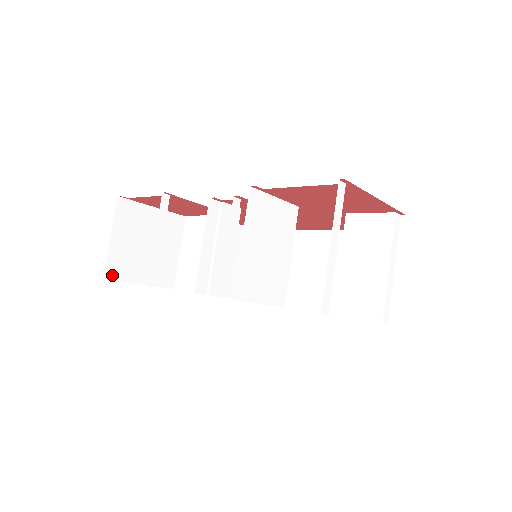
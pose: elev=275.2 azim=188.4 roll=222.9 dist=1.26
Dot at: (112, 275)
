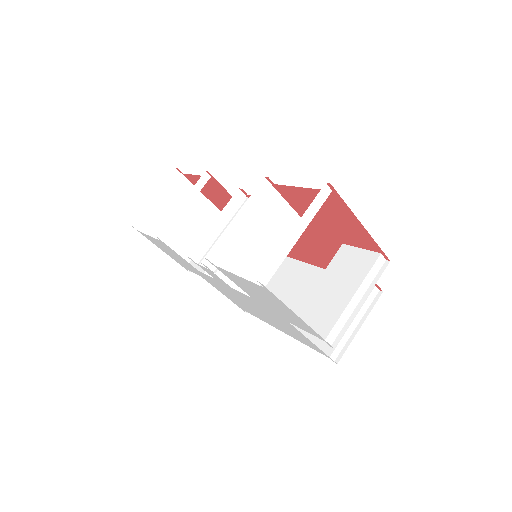
Dot at: (140, 227)
